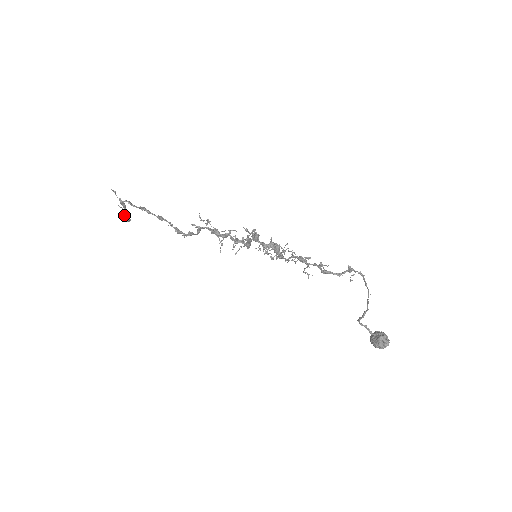
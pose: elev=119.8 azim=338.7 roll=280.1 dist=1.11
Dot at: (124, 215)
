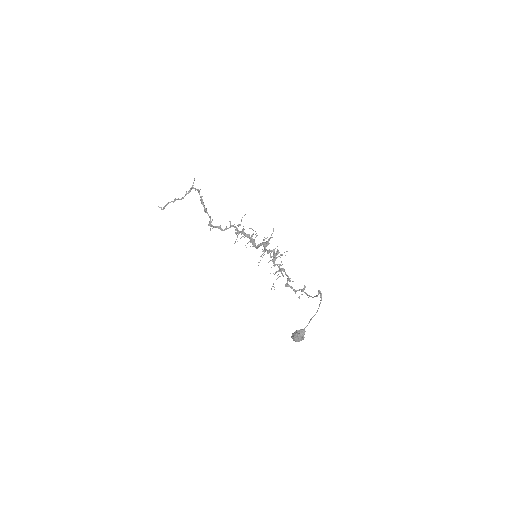
Dot at: occluded
